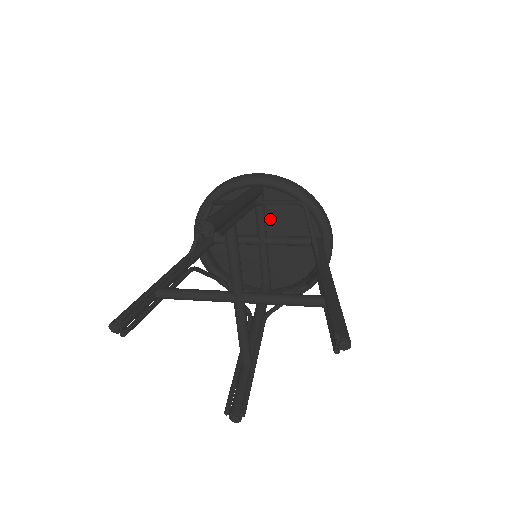
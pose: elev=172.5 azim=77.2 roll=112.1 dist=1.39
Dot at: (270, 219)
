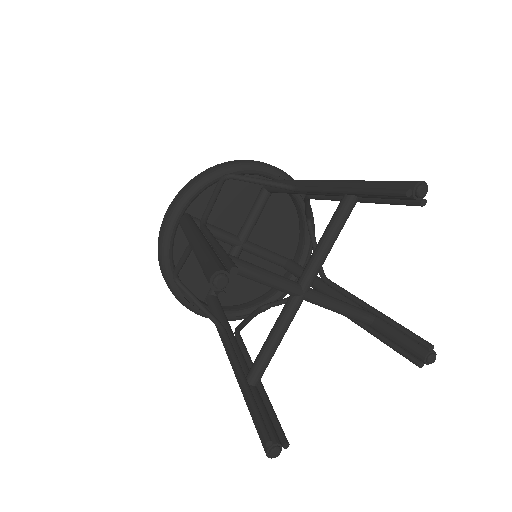
Dot at: (256, 223)
